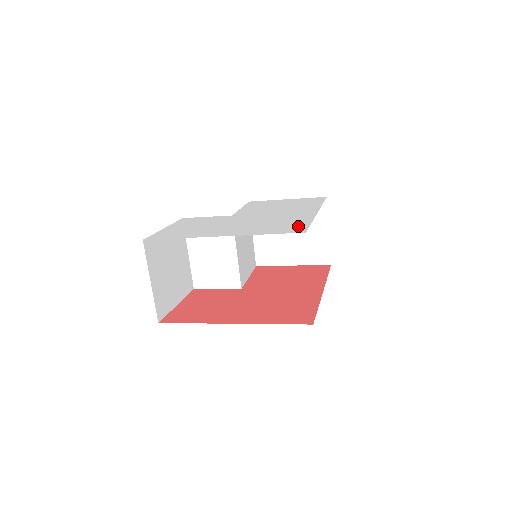
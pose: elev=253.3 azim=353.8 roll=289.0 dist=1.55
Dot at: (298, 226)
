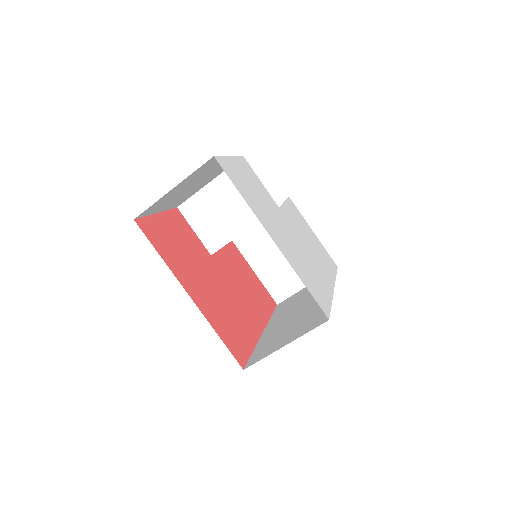
Dot at: (324, 299)
